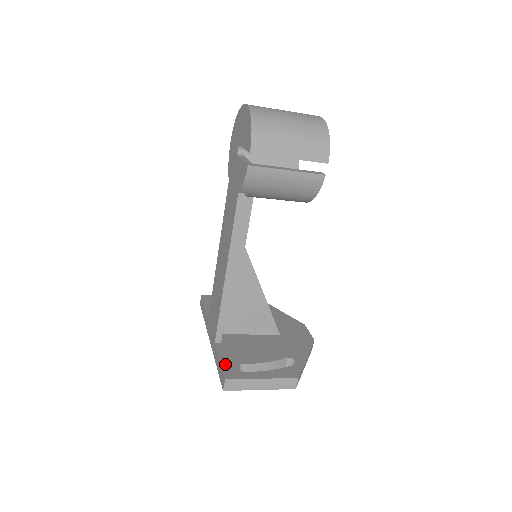
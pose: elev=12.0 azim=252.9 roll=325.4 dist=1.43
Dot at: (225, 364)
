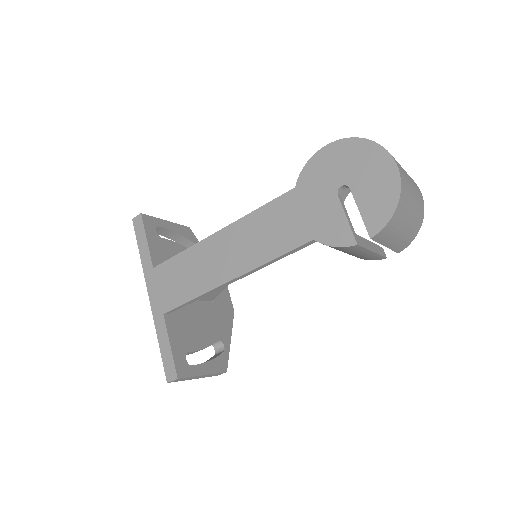
Dot at: (176, 353)
